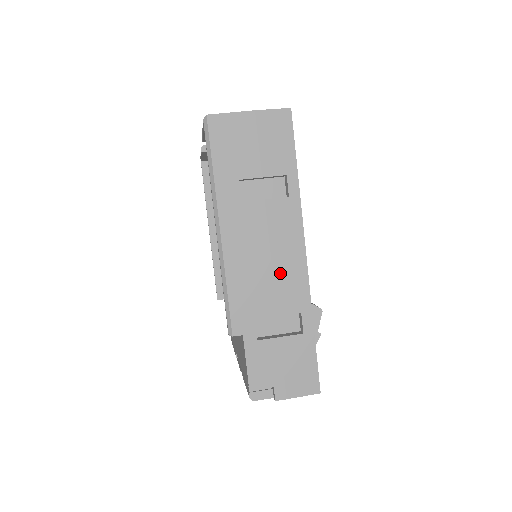
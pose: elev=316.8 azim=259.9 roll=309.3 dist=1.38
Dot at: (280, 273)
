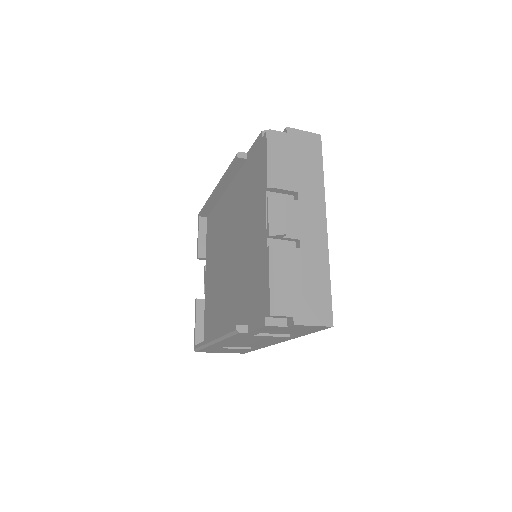
Dot at: occluded
